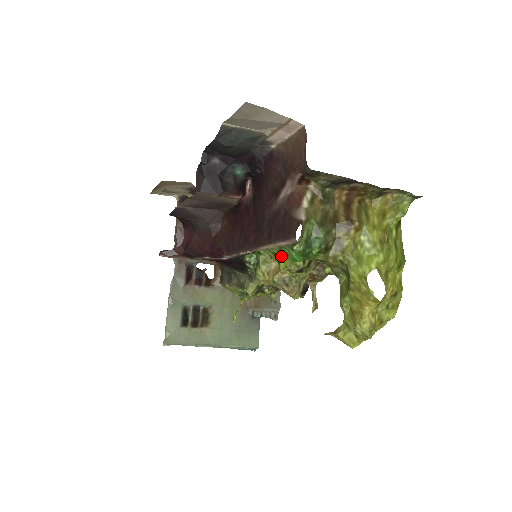
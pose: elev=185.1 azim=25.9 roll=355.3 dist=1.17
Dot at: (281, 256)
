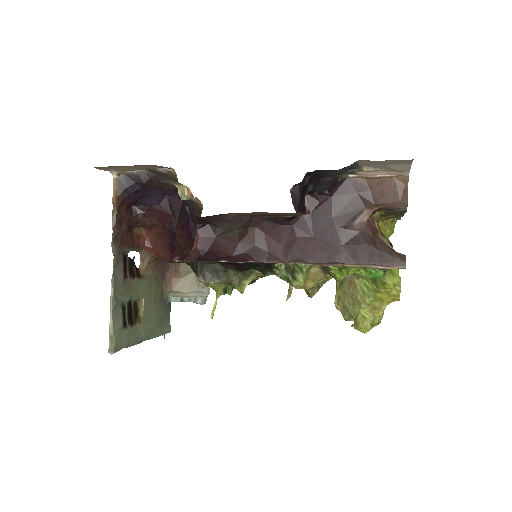
Dot at: (359, 273)
